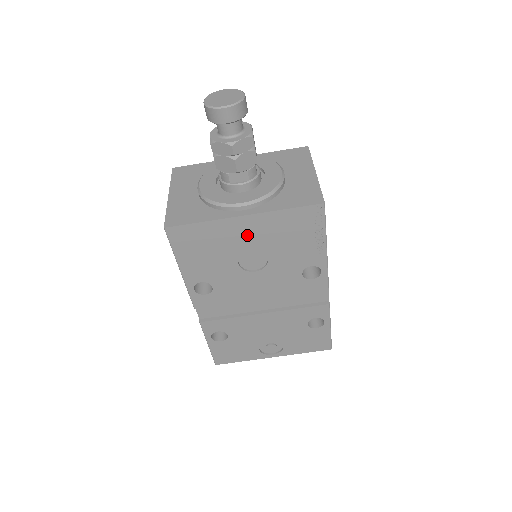
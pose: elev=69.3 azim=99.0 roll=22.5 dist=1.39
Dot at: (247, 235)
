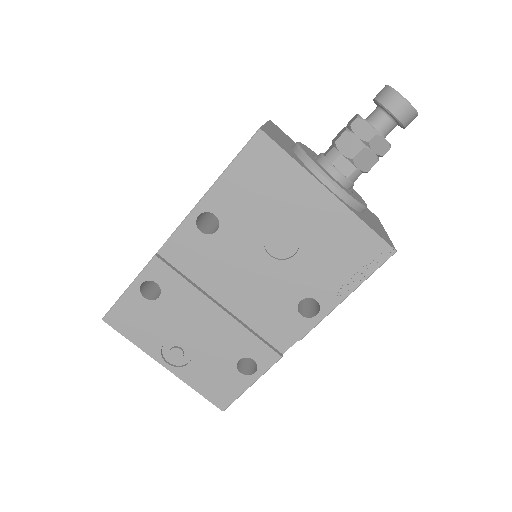
Dot at: (310, 213)
